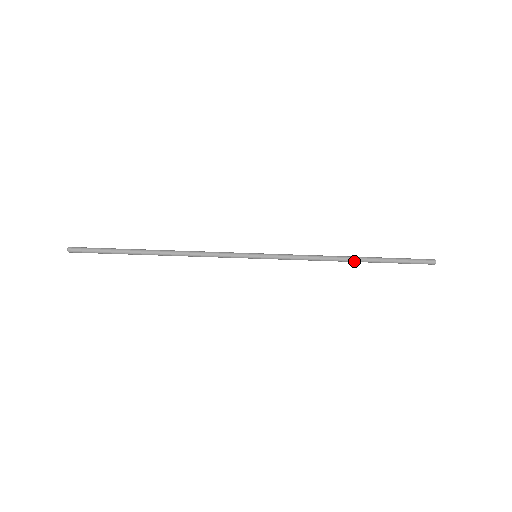
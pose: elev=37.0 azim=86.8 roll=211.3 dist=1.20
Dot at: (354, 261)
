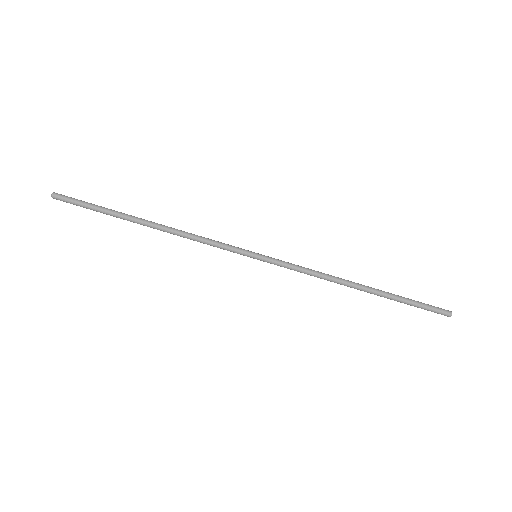
Dot at: (362, 290)
